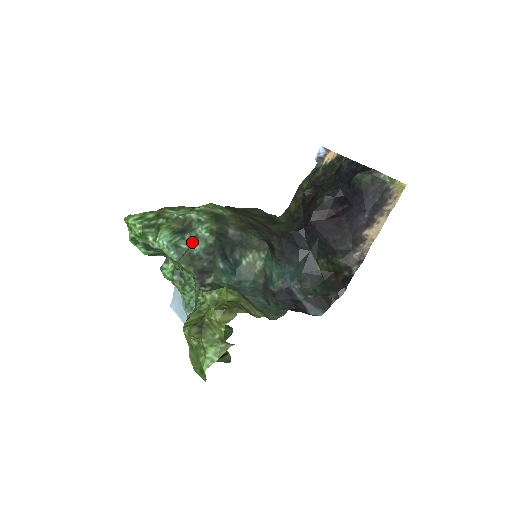
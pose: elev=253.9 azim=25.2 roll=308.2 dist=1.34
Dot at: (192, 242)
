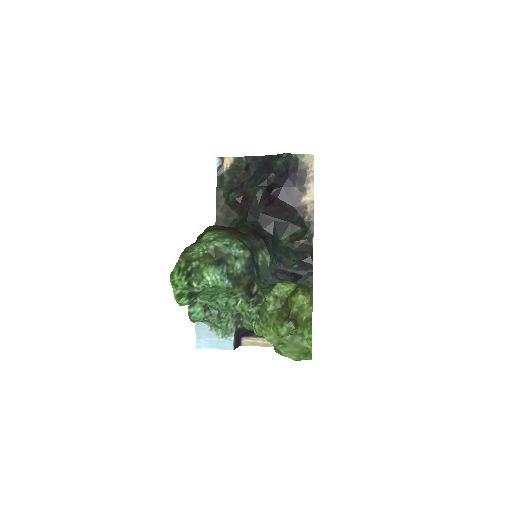
Dot at: (234, 265)
